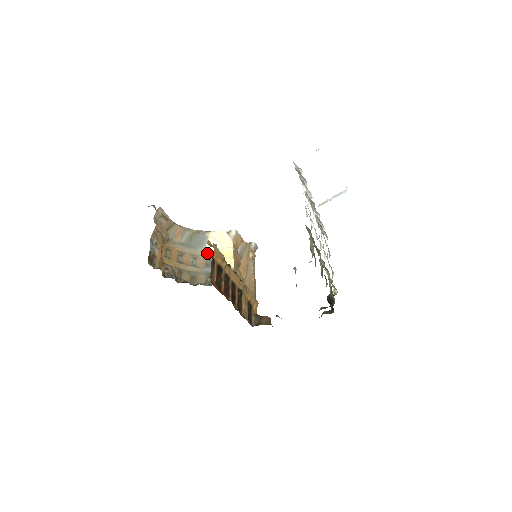
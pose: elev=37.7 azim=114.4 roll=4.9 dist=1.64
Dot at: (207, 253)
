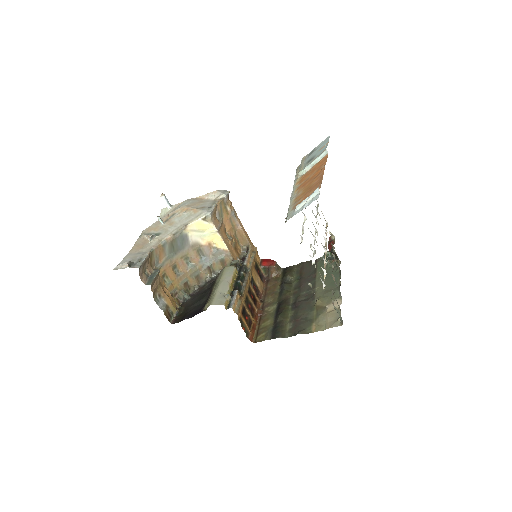
Dot at: (194, 246)
